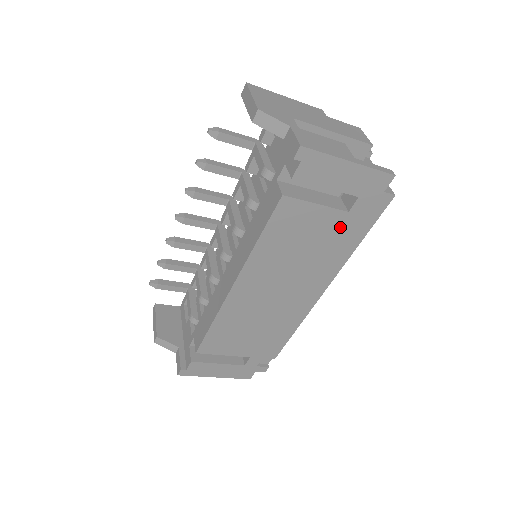
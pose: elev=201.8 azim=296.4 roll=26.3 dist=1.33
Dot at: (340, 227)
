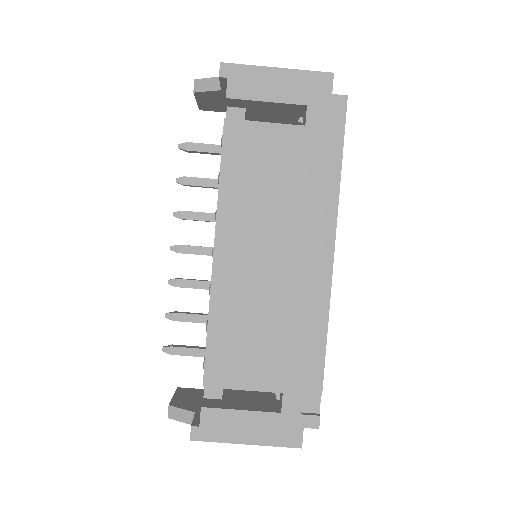
Dot at: (306, 147)
